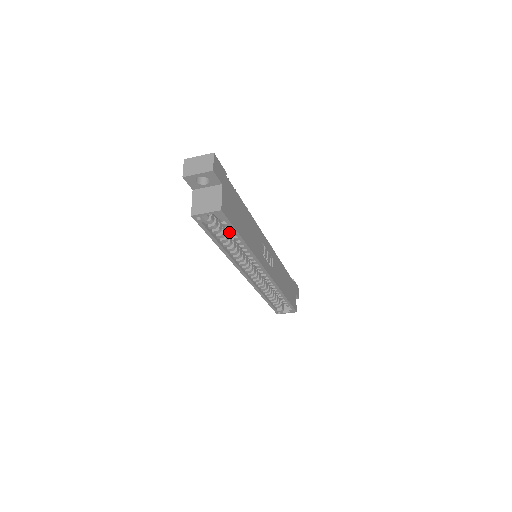
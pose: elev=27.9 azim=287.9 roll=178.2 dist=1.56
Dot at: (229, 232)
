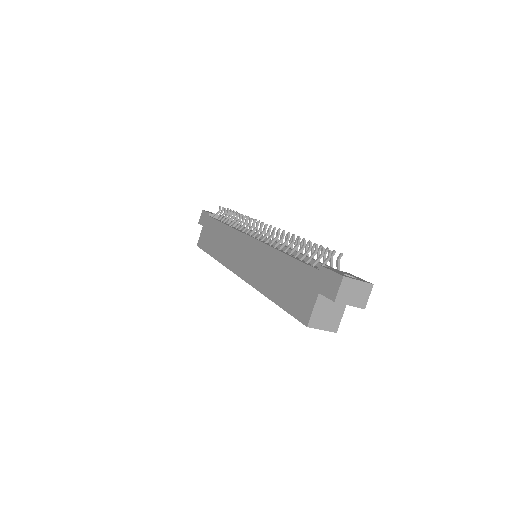
Dot at: occluded
